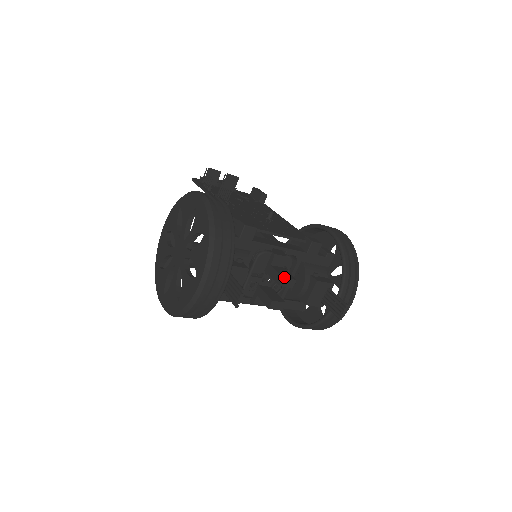
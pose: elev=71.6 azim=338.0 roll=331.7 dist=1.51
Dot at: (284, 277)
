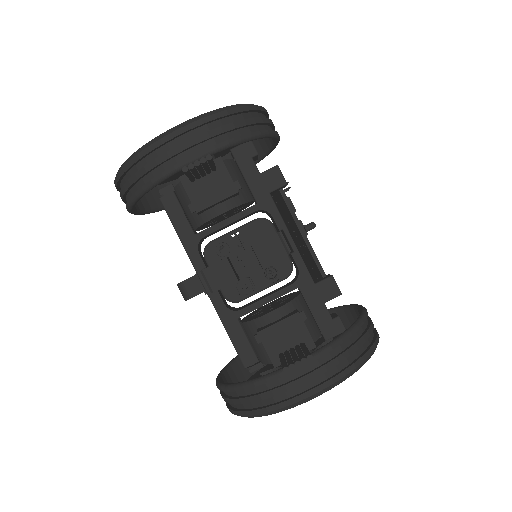
Dot at: occluded
